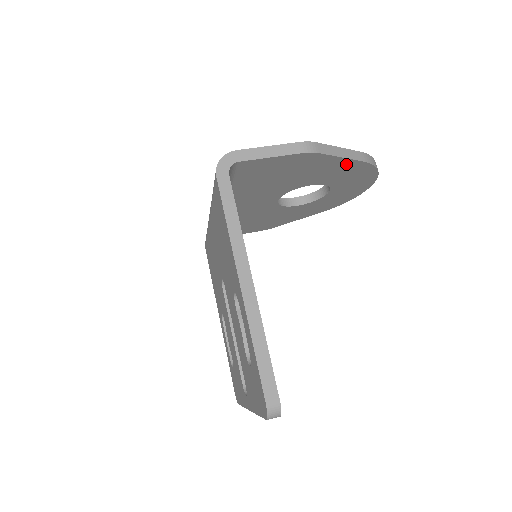
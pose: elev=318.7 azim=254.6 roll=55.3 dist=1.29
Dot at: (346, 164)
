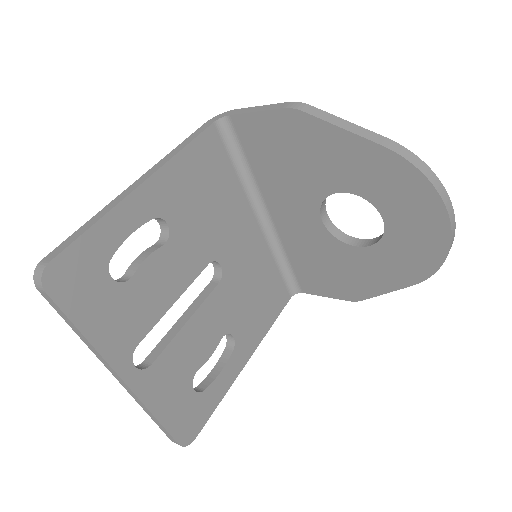
Dot at: (360, 148)
